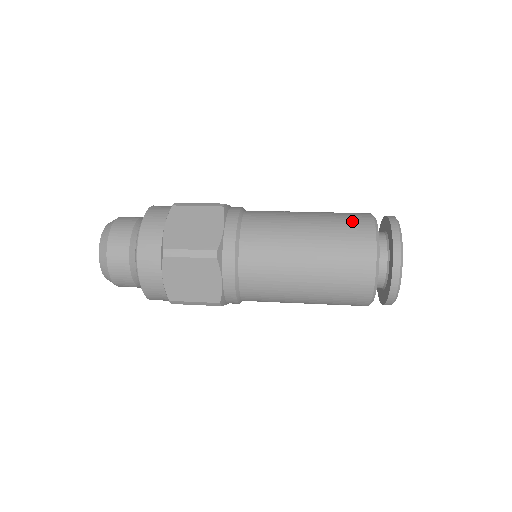
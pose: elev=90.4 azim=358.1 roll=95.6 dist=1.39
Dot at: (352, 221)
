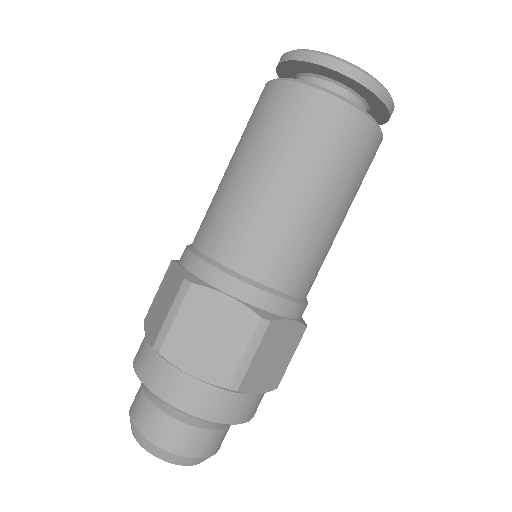
Dot at: occluded
